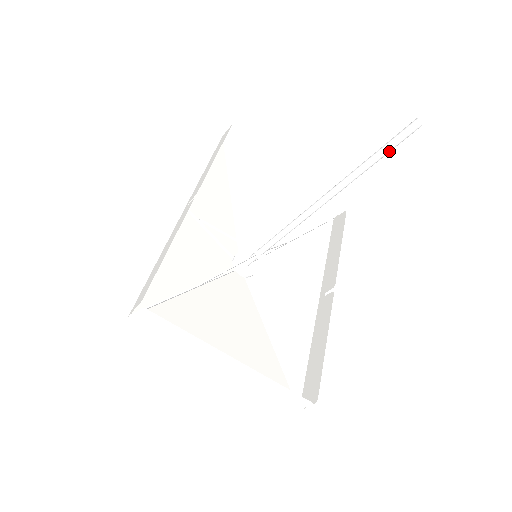
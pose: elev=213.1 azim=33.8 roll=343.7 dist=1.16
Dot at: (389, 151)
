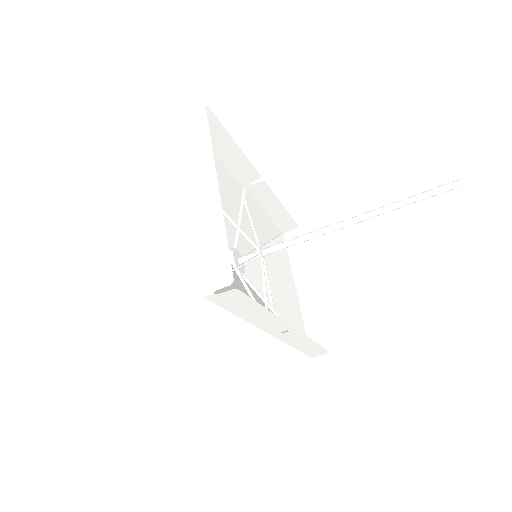
Dot at: (432, 193)
